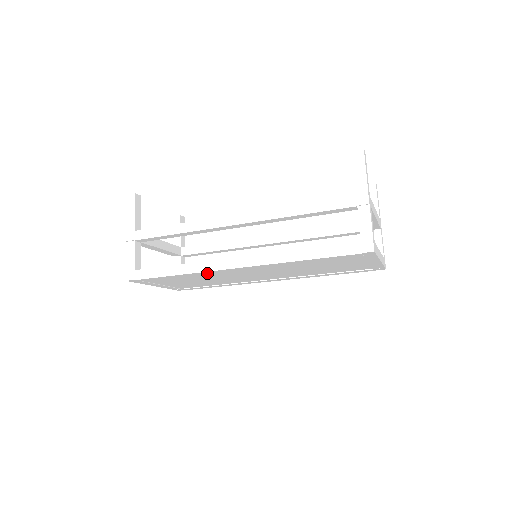
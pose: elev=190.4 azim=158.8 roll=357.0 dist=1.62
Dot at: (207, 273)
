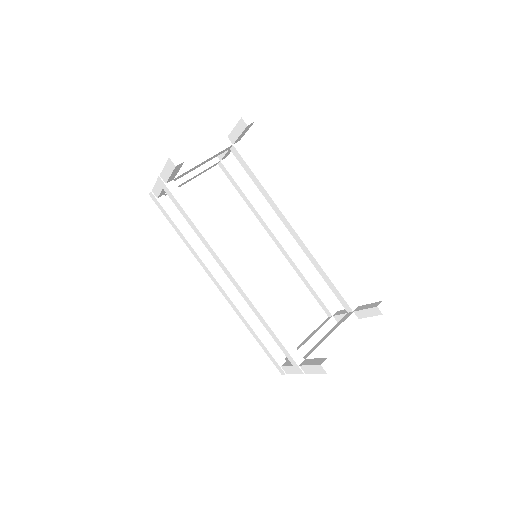
Dot at: occluded
